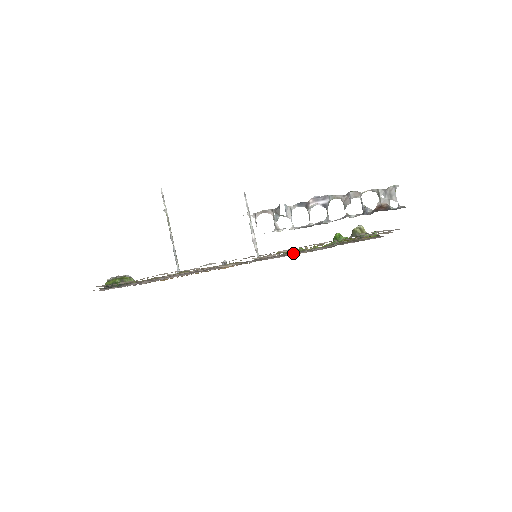
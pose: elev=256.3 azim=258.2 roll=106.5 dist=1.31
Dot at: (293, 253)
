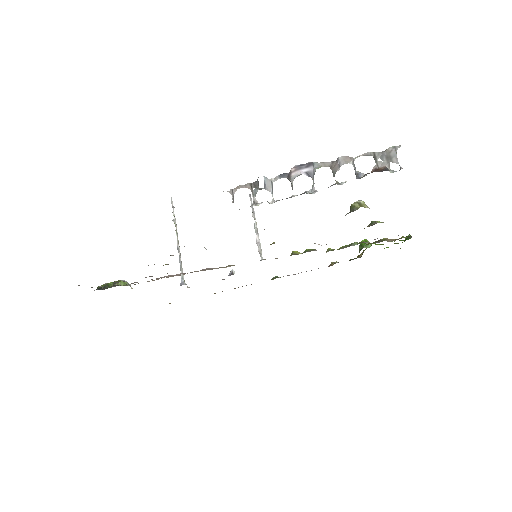
Dot at: occluded
